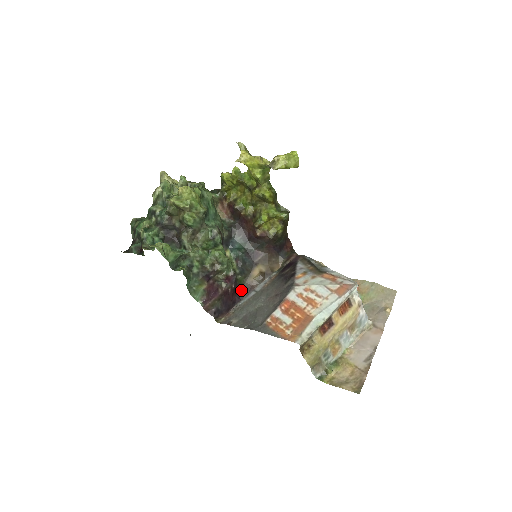
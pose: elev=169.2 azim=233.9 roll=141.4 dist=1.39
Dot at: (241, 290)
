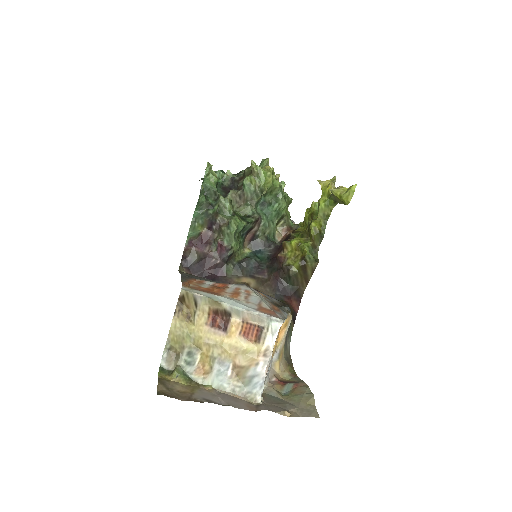
Dot at: (221, 276)
